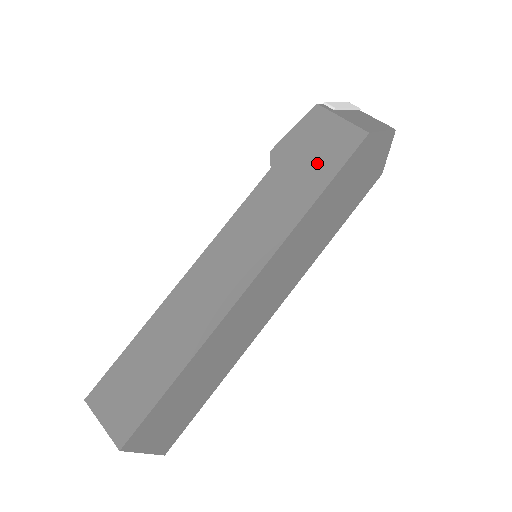
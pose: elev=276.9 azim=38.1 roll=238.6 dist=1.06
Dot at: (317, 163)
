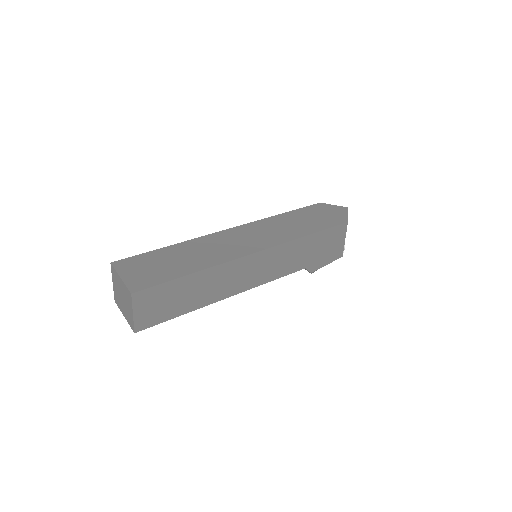
Dot at: occluded
